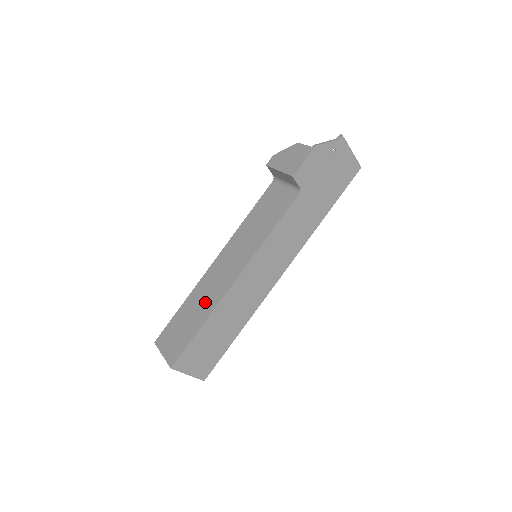
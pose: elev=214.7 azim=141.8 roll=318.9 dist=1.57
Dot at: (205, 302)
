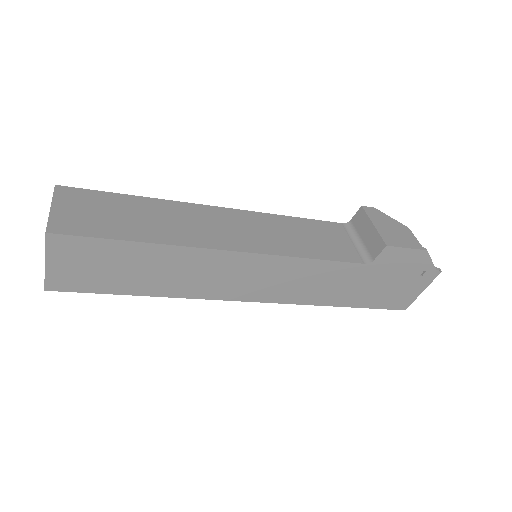
Dot at: (170, 226)
